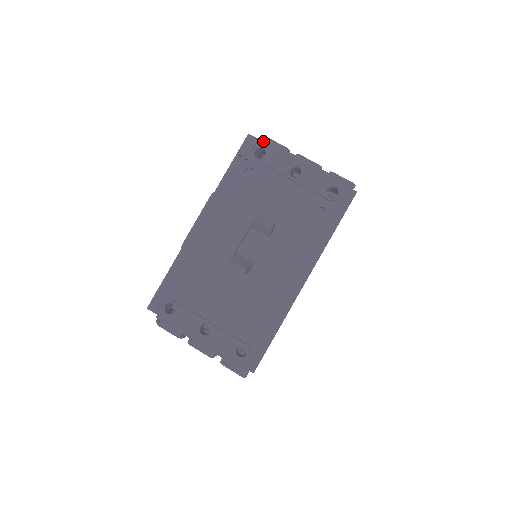
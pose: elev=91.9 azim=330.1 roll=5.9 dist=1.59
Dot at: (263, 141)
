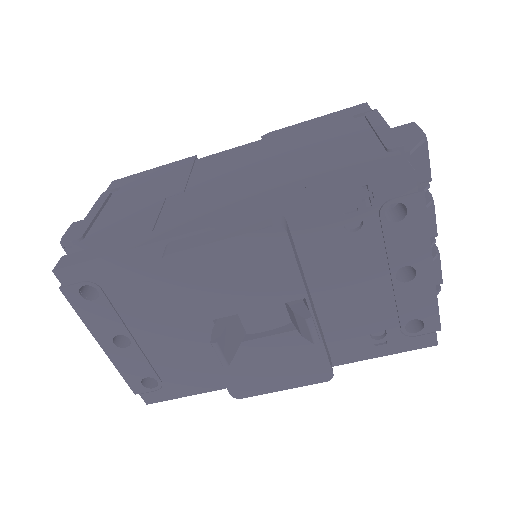
Dot at: (420, 200)
